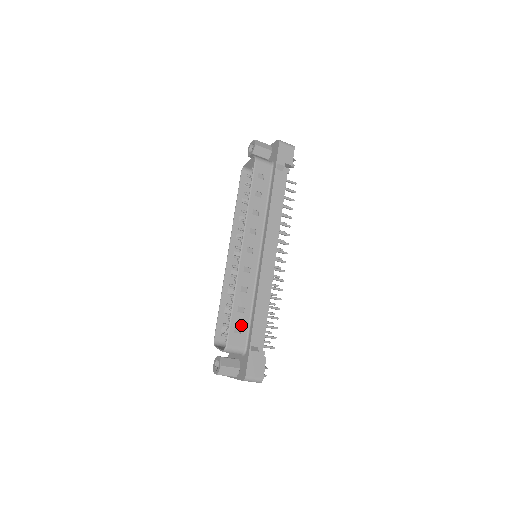
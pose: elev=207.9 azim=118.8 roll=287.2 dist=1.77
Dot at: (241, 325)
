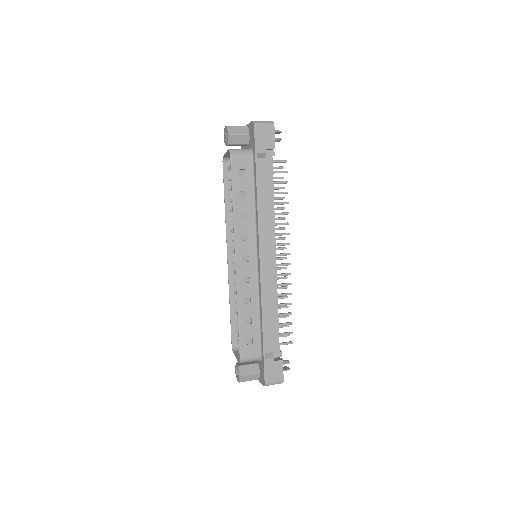
Dot at: (251, 336)
